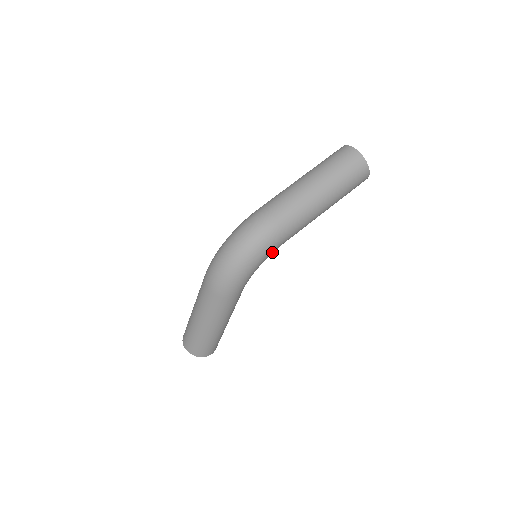
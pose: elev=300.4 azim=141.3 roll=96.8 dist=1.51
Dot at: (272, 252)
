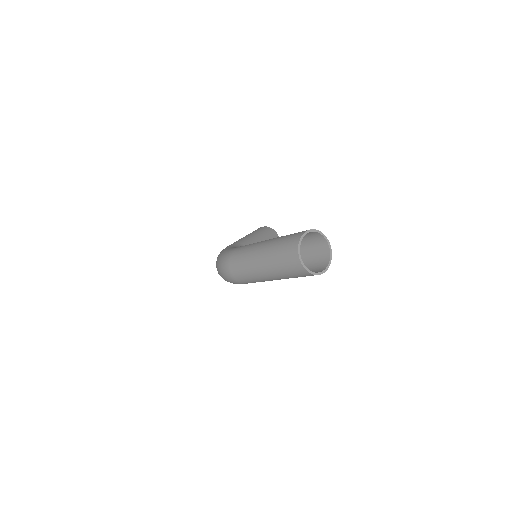
Dot at: occluded
